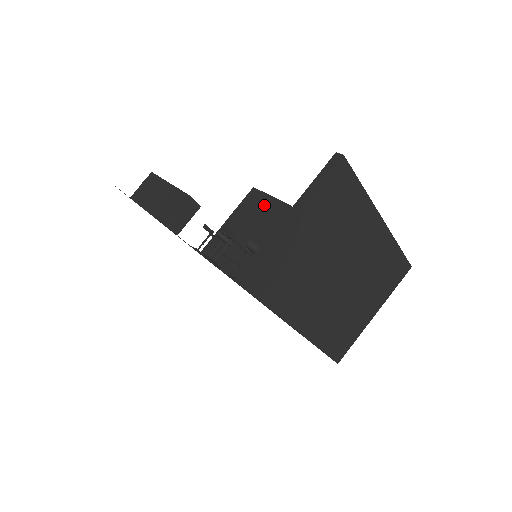
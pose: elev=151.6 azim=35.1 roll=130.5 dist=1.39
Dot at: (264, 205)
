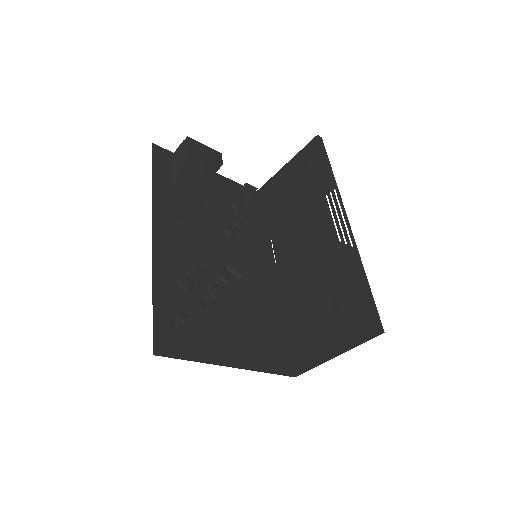
Dot at: (315, 167)
